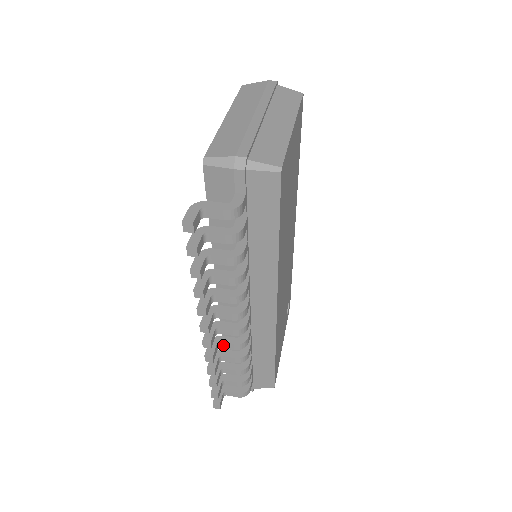
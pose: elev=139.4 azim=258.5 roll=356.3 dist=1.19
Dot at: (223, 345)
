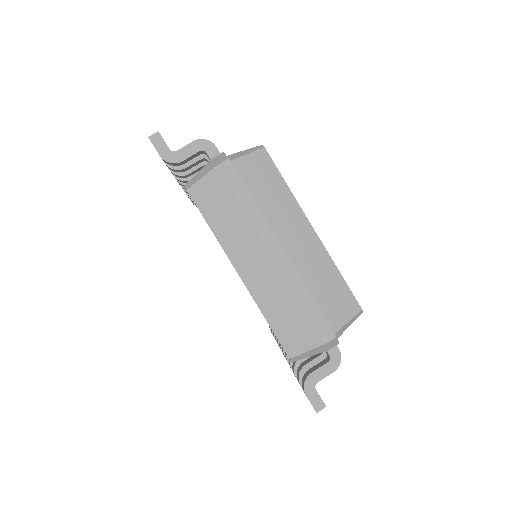
Dot at: occluded
